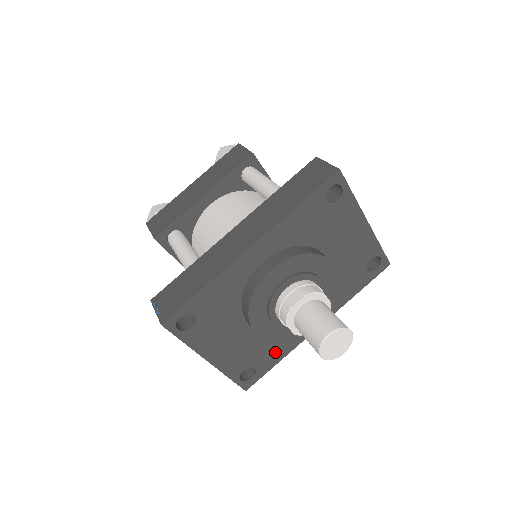
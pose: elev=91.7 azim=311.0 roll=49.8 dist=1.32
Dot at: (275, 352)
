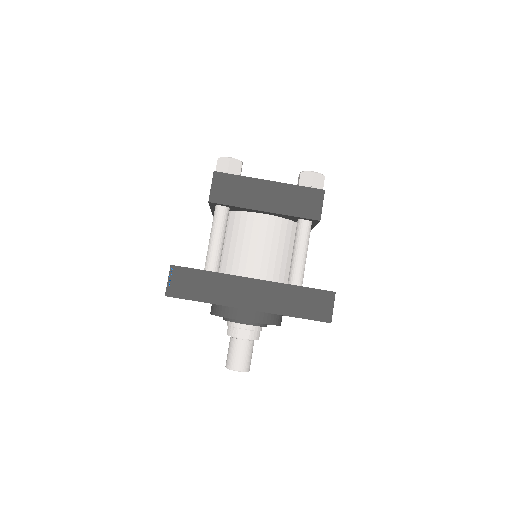
Dot at: occluded
